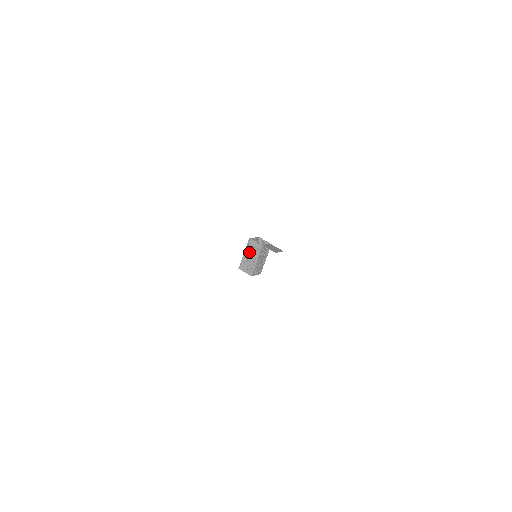
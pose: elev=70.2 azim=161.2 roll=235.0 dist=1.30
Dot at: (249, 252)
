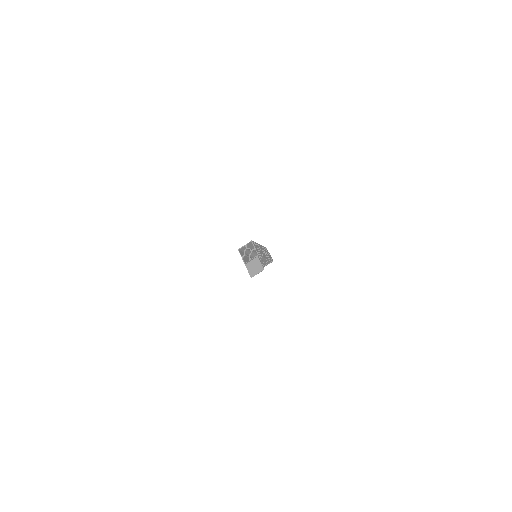
Dot at: (246, 257)
